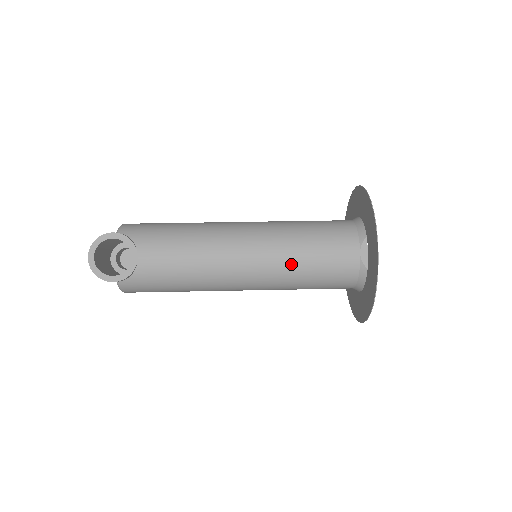
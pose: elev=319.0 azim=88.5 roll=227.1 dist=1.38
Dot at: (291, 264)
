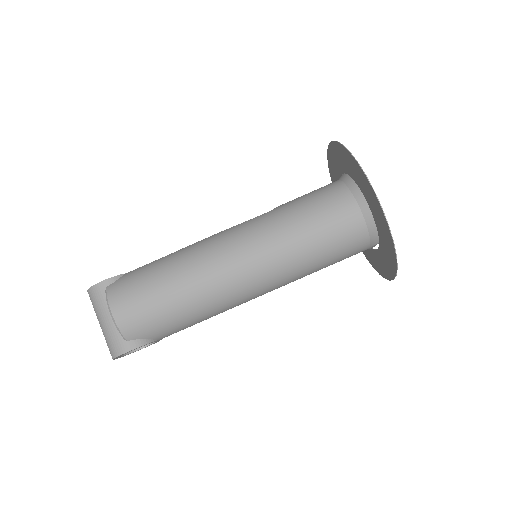
Dot at: occluded
